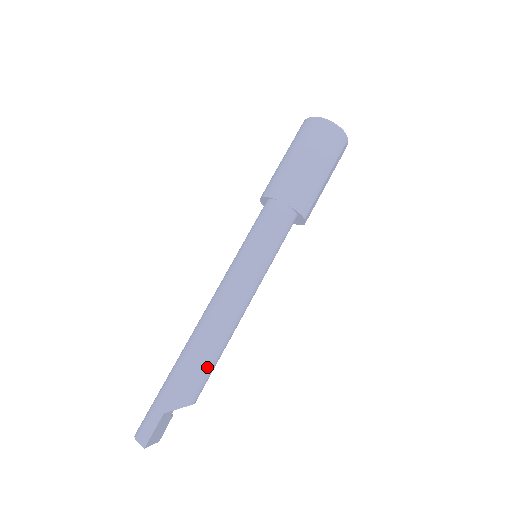
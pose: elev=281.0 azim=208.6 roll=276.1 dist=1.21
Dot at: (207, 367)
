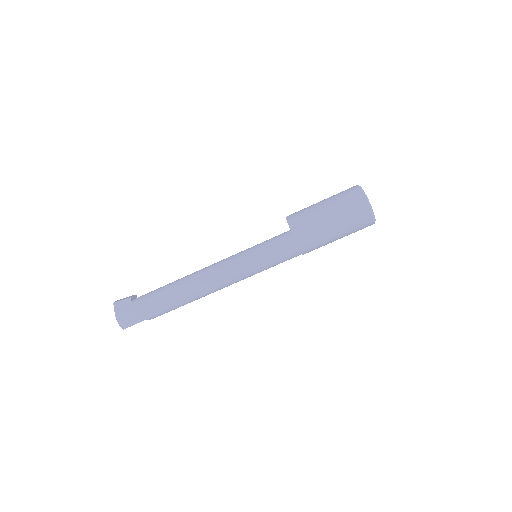
Dot at: occluded
